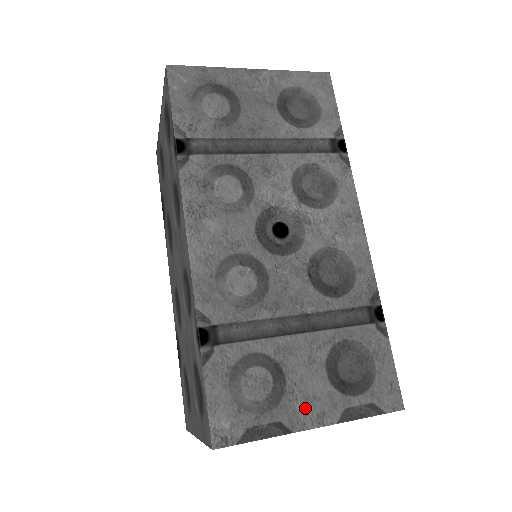
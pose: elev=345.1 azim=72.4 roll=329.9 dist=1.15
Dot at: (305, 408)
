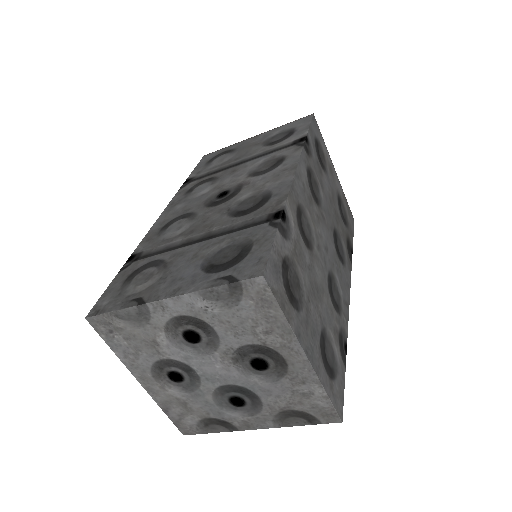
Dot at: (167, 286)
